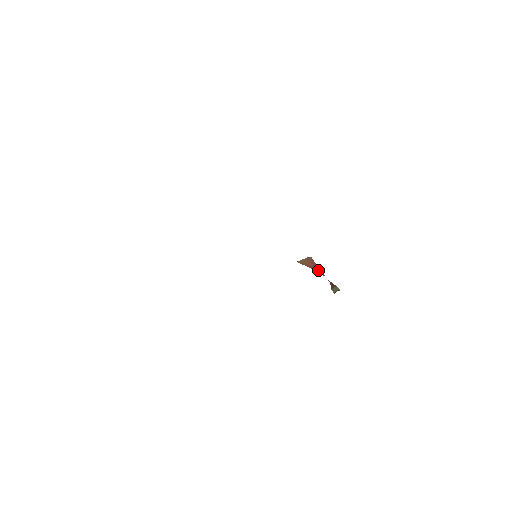
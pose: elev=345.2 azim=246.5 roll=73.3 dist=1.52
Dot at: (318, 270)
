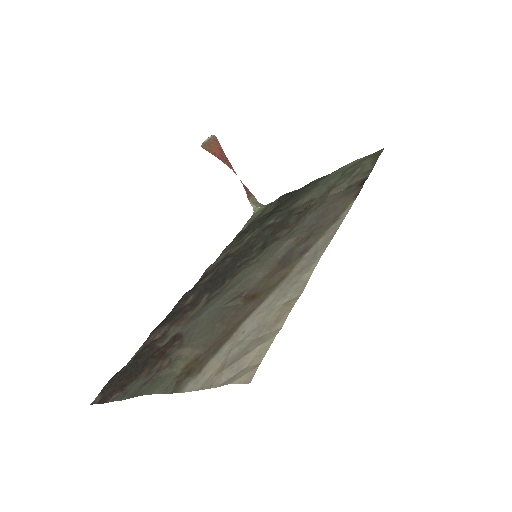
Dot at: (227, 163)
